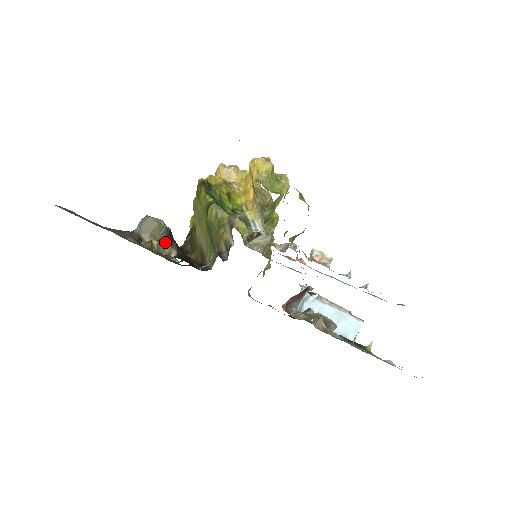
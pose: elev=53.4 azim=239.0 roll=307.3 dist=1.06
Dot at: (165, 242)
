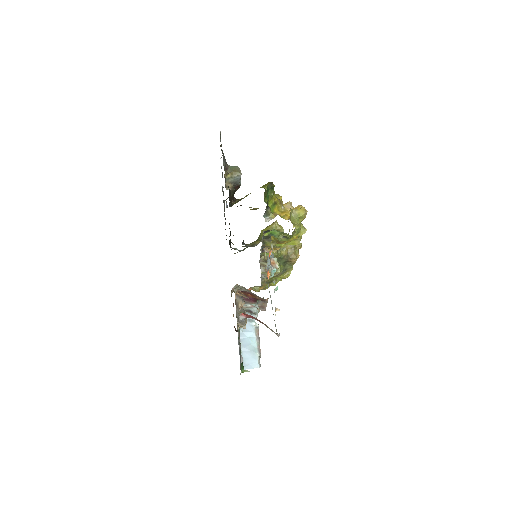
Dot at: (232, 183)
